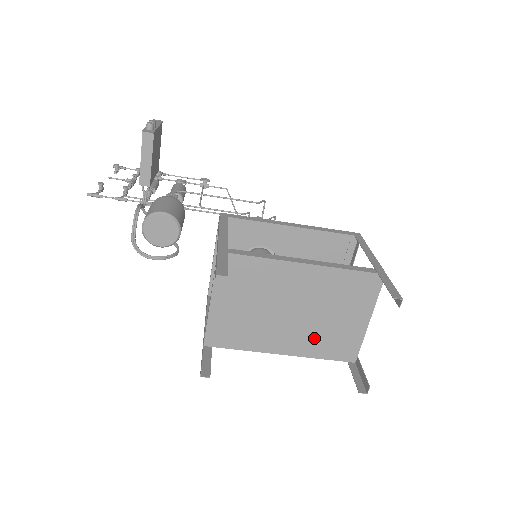
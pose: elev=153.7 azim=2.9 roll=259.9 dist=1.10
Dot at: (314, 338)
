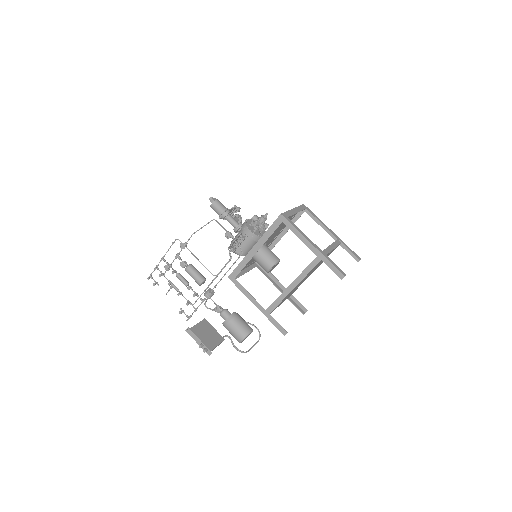
Dot at: occluded
